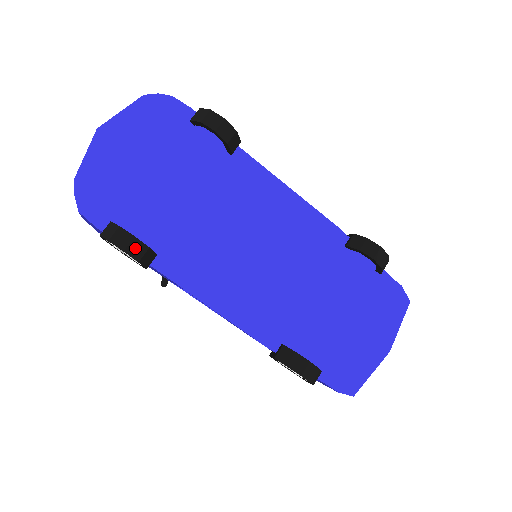
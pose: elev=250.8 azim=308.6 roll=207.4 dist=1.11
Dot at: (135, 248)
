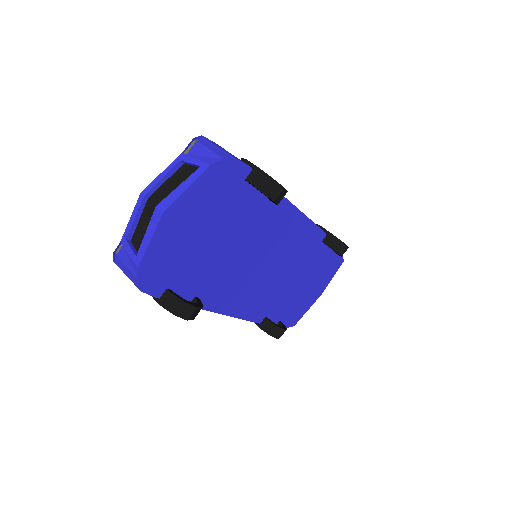
Dot at: (195, 313)
